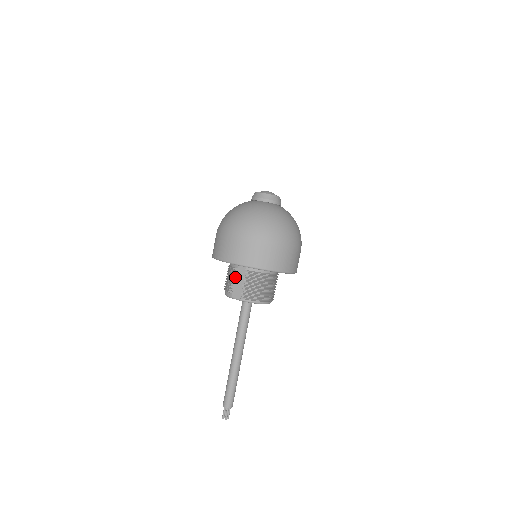
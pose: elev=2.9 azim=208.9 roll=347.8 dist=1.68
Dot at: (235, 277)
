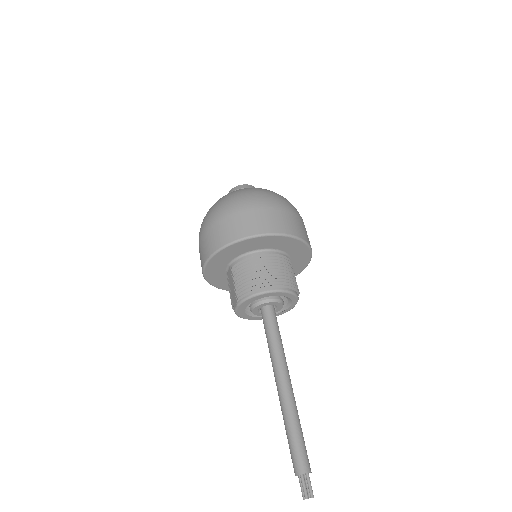
Dot at: (229, 286)
